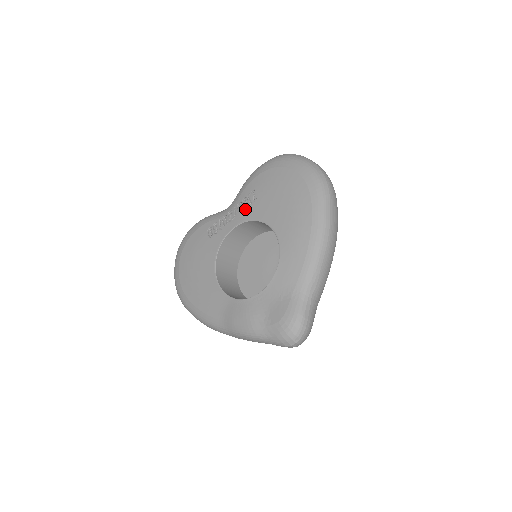
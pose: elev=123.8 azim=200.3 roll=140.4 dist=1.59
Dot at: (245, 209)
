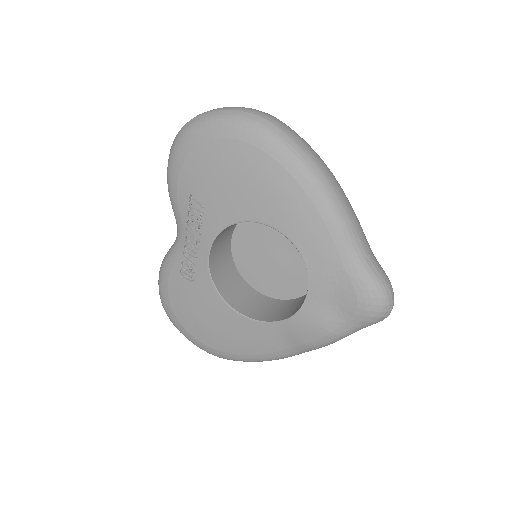
Dot at: (202, 224)
